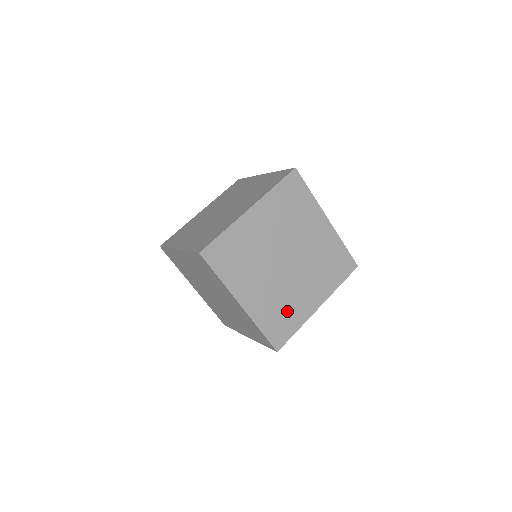
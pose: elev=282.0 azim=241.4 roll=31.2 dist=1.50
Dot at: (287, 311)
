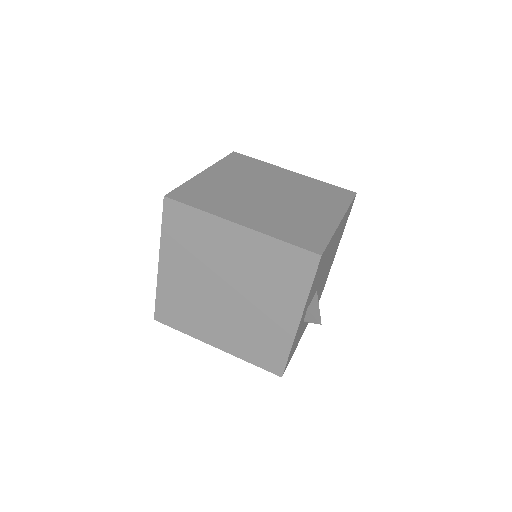
Dot at: (303, 225)
